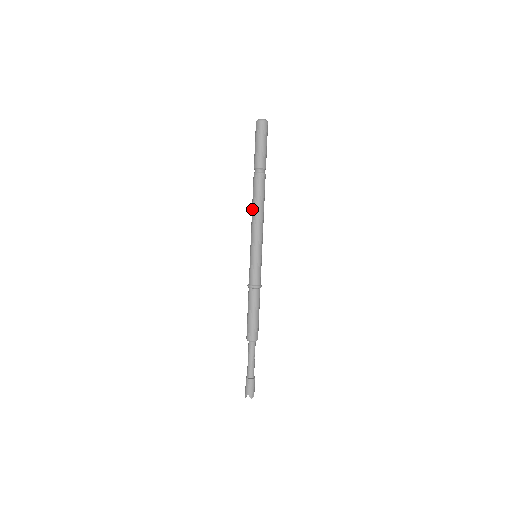
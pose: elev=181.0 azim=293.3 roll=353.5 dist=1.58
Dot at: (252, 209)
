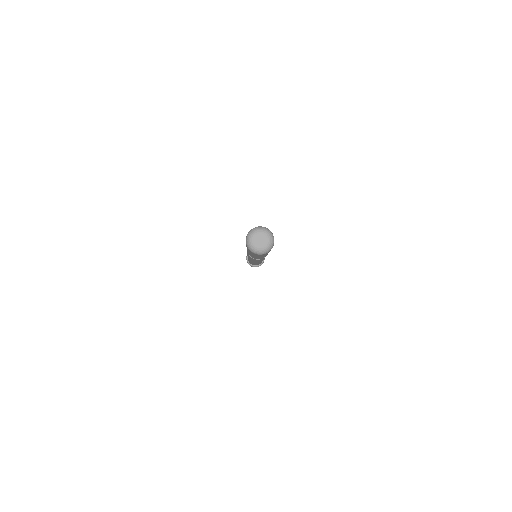
Dot at: occluded
